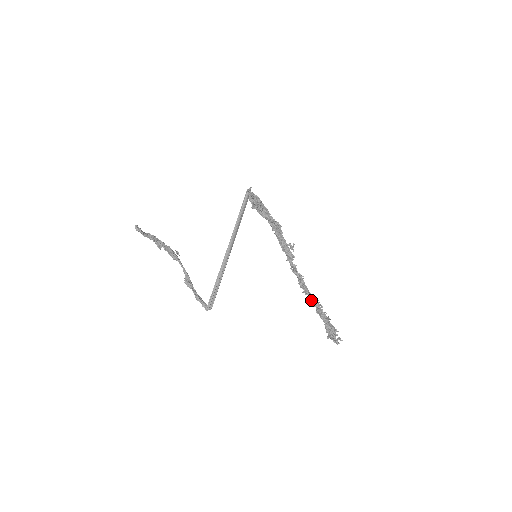
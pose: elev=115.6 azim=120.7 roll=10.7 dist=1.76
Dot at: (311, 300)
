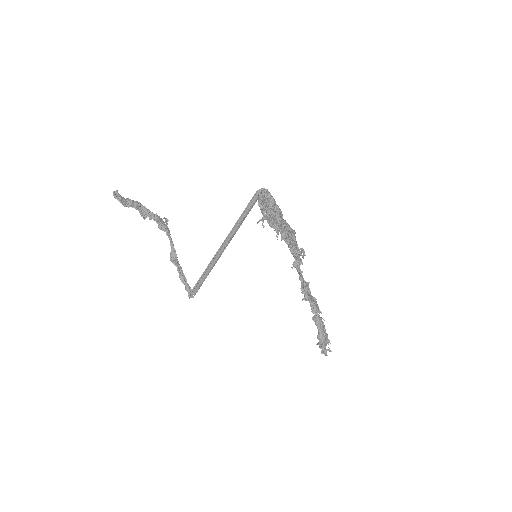
Dot at: (310, 306)
